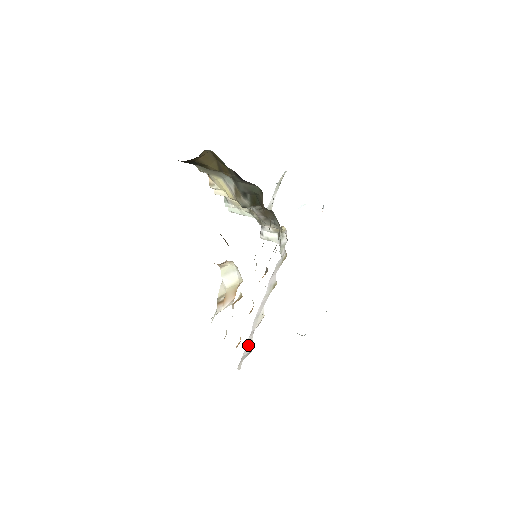
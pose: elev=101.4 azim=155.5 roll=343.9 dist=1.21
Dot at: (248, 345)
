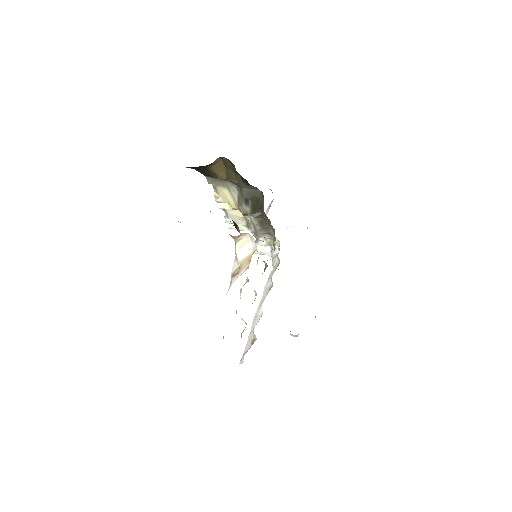
Dot at: (248, 342)
